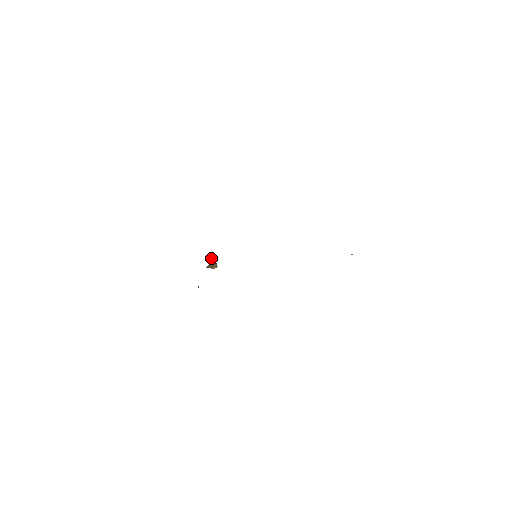
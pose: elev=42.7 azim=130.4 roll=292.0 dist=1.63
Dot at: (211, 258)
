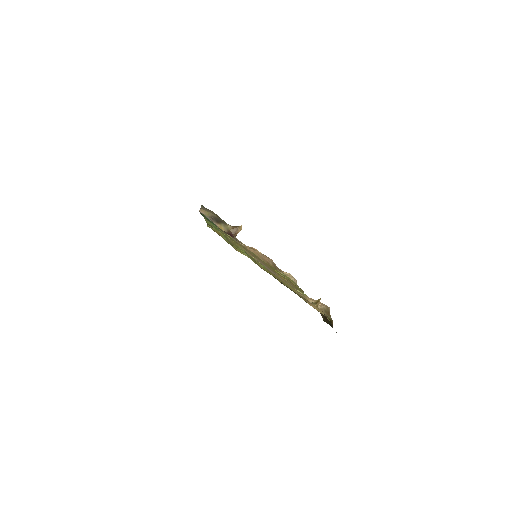
Dot at: (231, 230)
